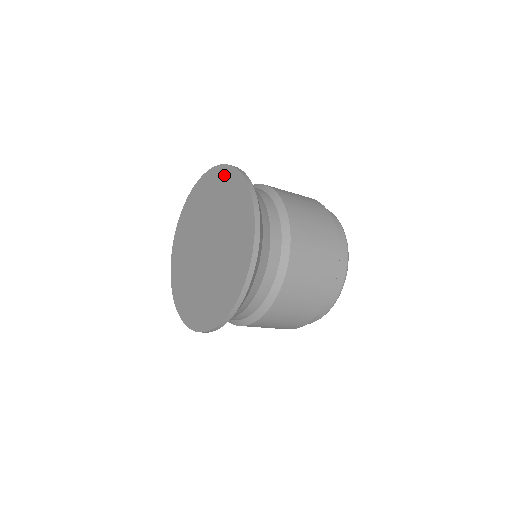
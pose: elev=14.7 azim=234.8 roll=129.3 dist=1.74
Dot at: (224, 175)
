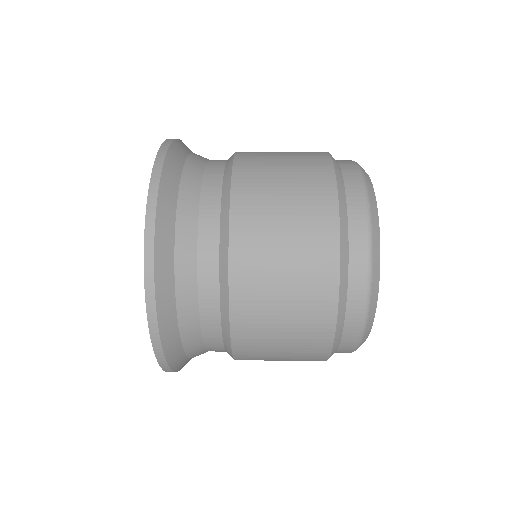
Dot at: occluded
